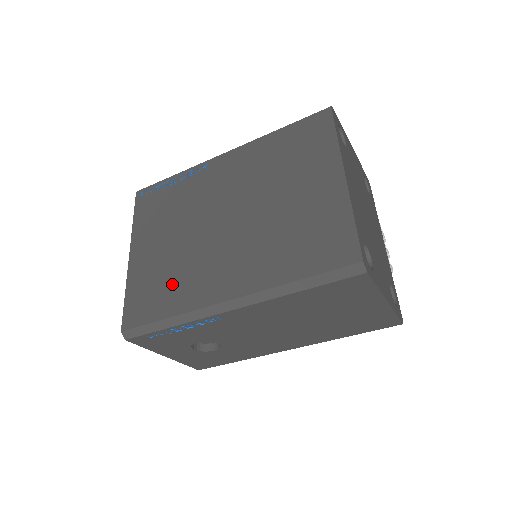
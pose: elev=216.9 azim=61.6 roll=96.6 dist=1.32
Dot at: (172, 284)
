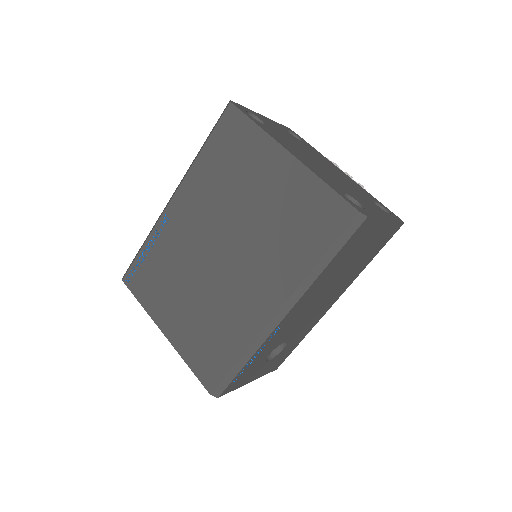
Dot at: (220, 331)
